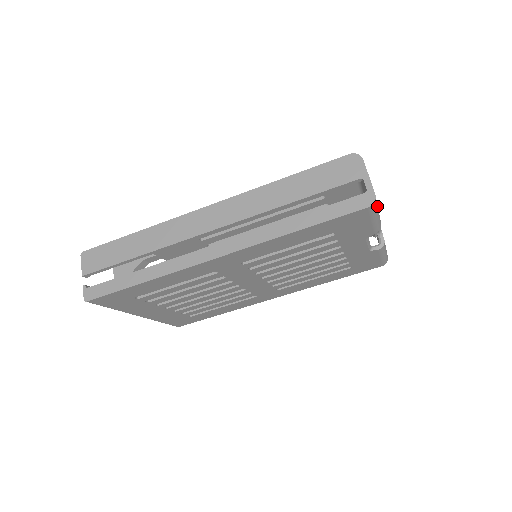
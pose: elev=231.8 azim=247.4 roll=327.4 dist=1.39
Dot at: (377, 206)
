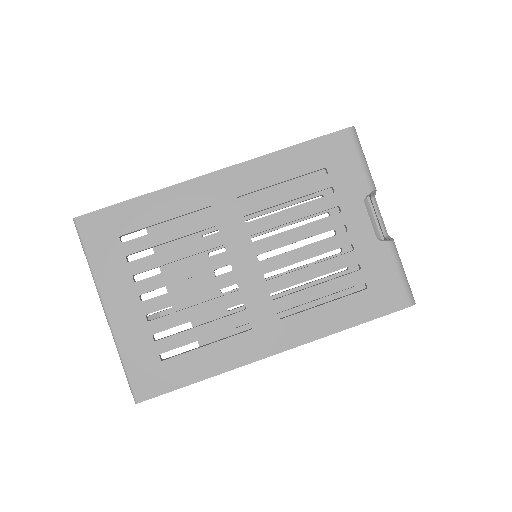
Dot at: (360, 145)
